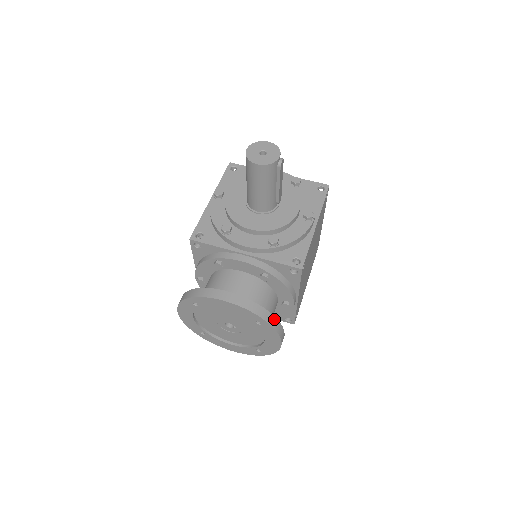
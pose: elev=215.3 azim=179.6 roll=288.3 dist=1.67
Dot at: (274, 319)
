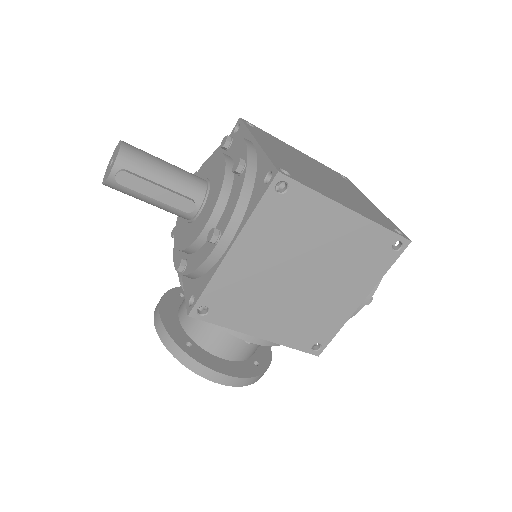
Dot at: (188, 358)
